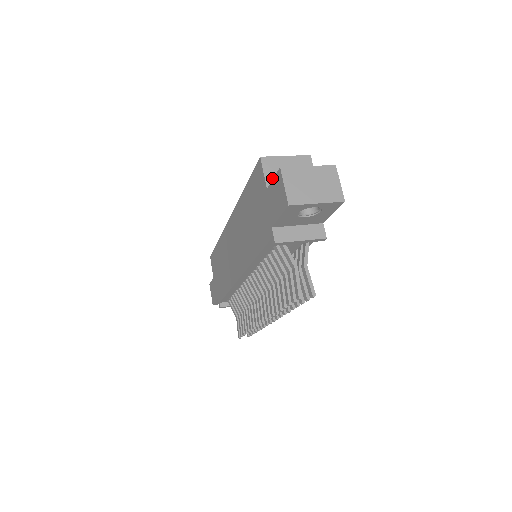
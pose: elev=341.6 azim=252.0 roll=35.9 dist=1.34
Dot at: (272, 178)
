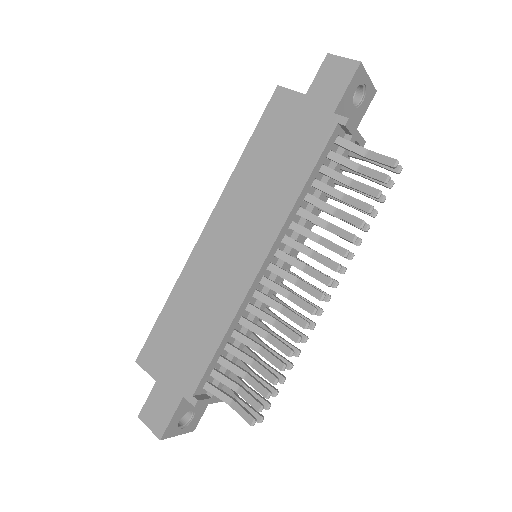
Dot at: occluded
